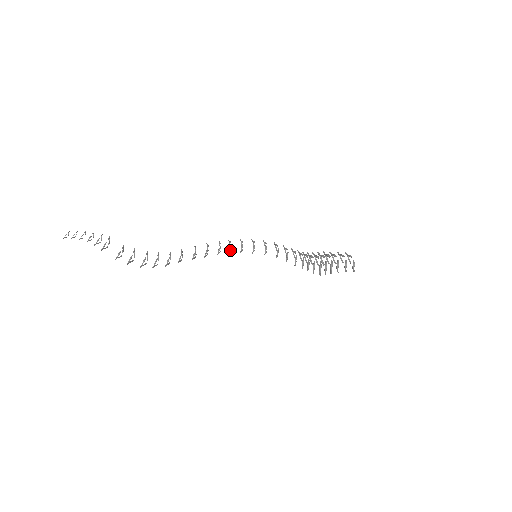
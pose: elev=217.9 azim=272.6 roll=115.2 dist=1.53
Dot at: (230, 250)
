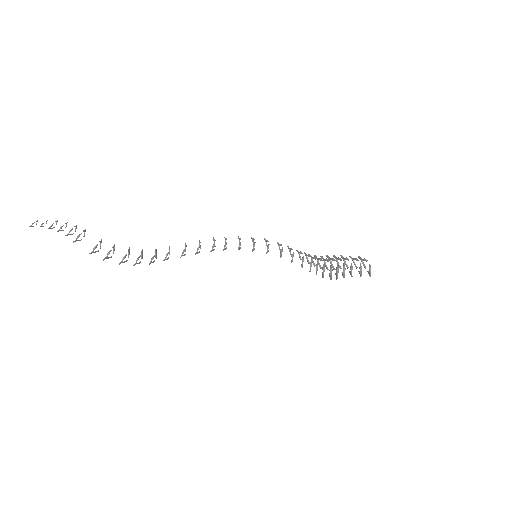
Dot at: (226, 247)
